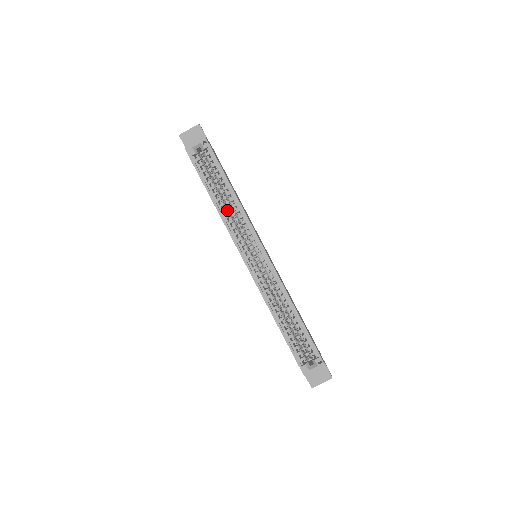
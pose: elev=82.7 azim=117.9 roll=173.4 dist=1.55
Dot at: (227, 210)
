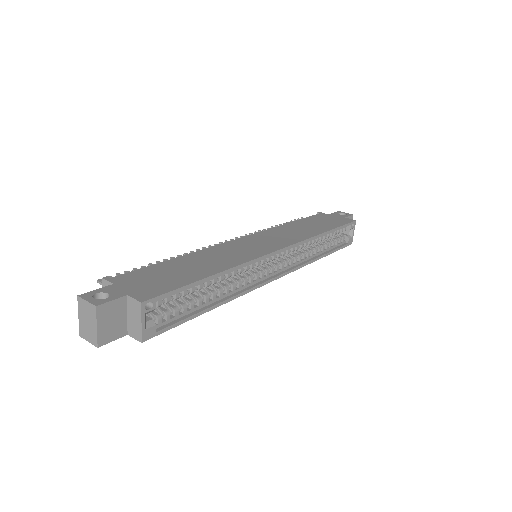
Dot at: (228, 287)
